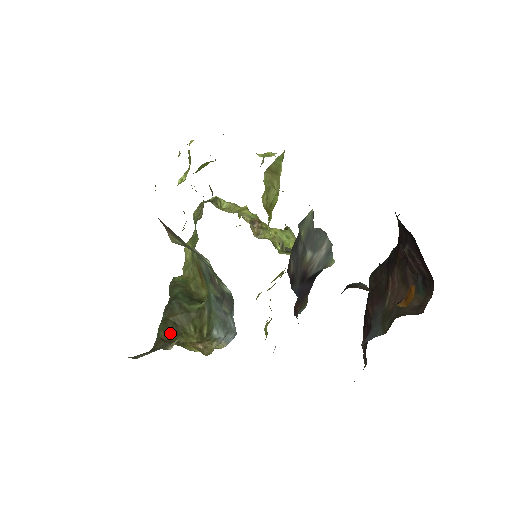
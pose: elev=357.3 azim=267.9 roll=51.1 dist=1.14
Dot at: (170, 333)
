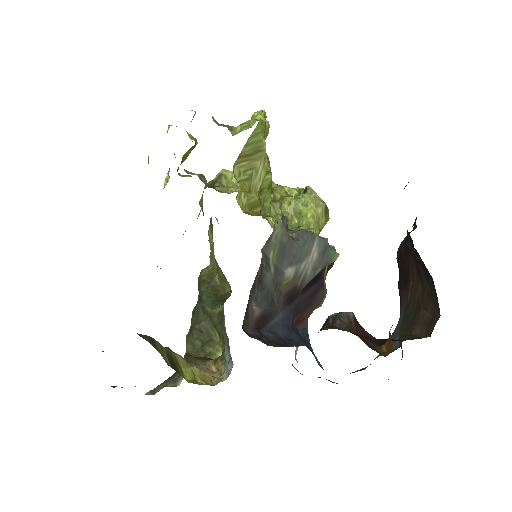
Dot at: (196, 343)
